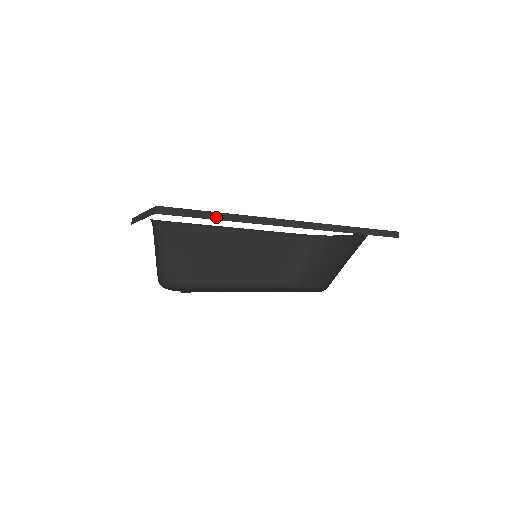
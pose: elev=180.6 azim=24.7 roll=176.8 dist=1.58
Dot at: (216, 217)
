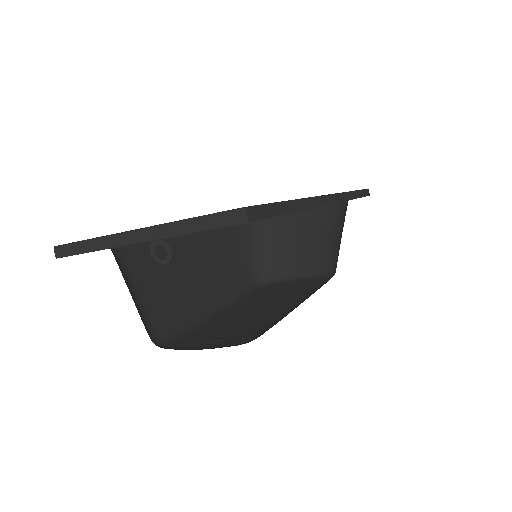
Dot at: (291, 208)
